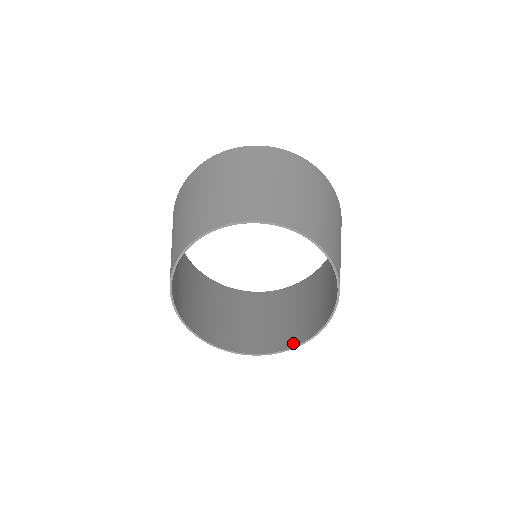
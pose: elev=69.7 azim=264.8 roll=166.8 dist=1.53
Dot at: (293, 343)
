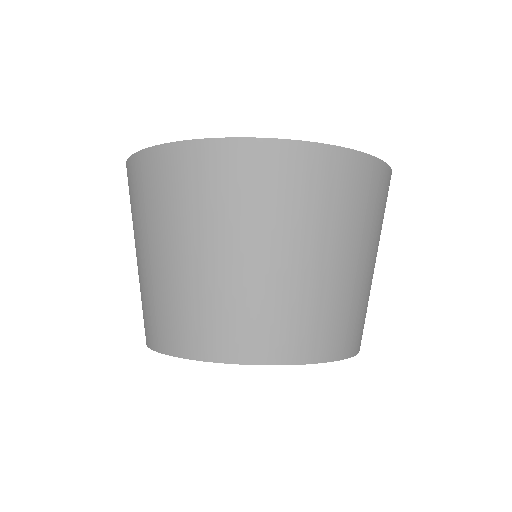
Dot at: occluded
